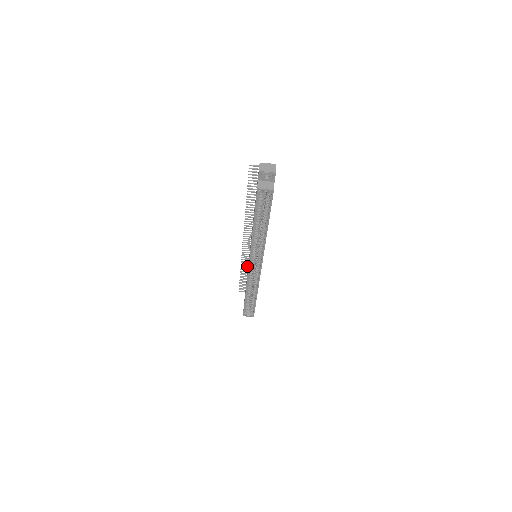
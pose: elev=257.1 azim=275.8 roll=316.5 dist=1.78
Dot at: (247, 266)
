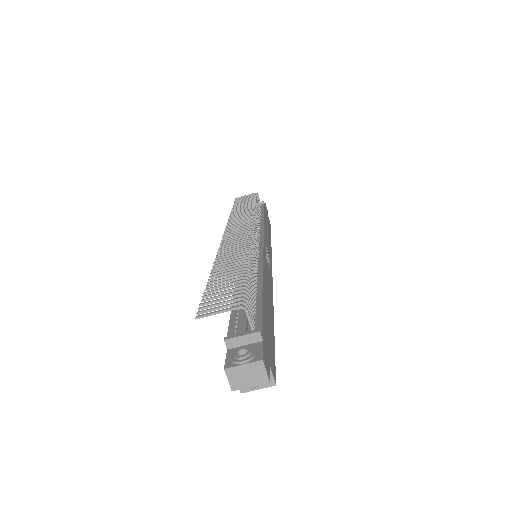
Dot at: (240, 212)
